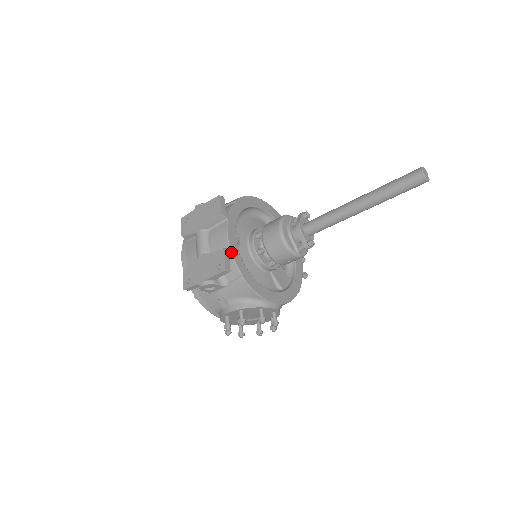
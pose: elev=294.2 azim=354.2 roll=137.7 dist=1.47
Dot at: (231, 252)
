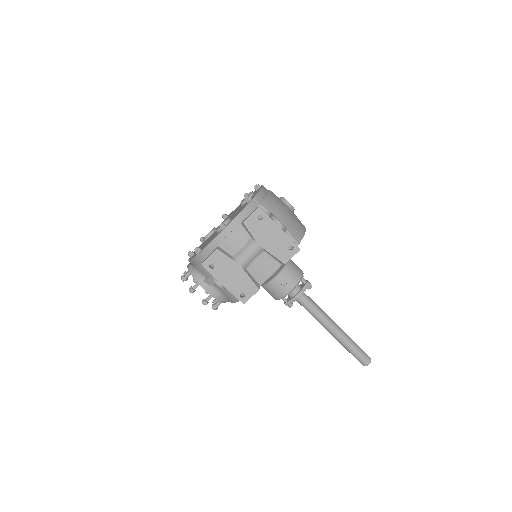
Dot at: occluded
